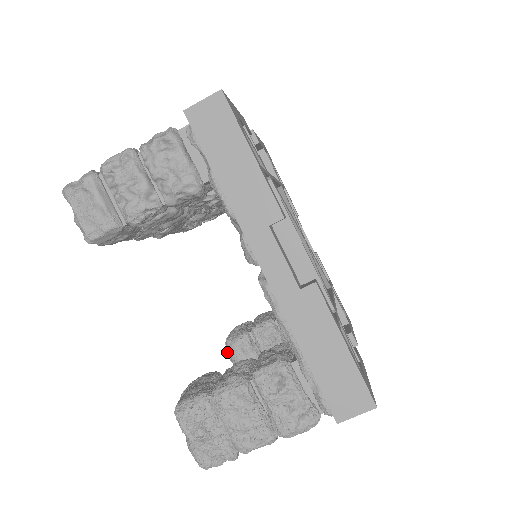
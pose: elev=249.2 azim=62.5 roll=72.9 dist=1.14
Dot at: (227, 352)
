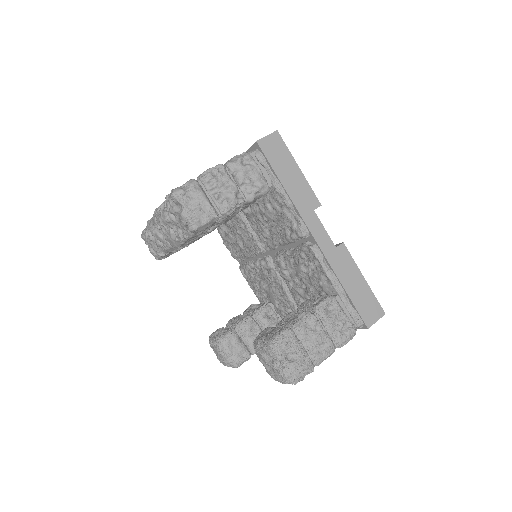
Dot at: (220, 348)
